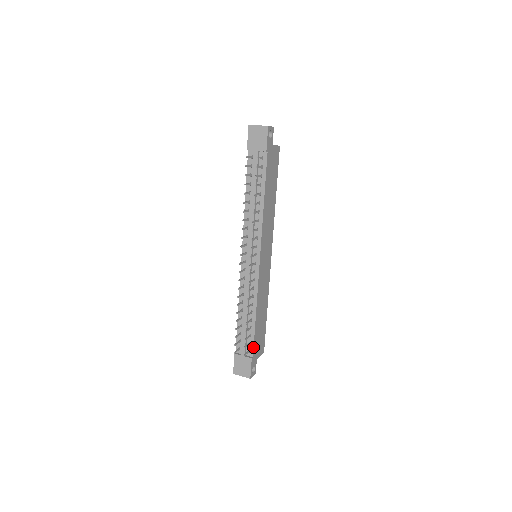
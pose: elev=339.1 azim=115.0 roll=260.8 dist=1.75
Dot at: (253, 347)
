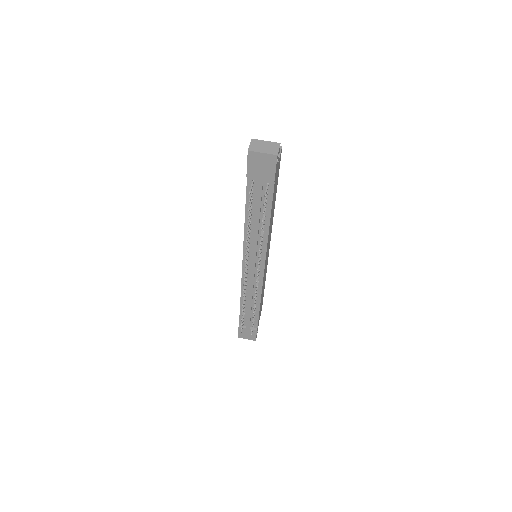
Dot at: occluded
